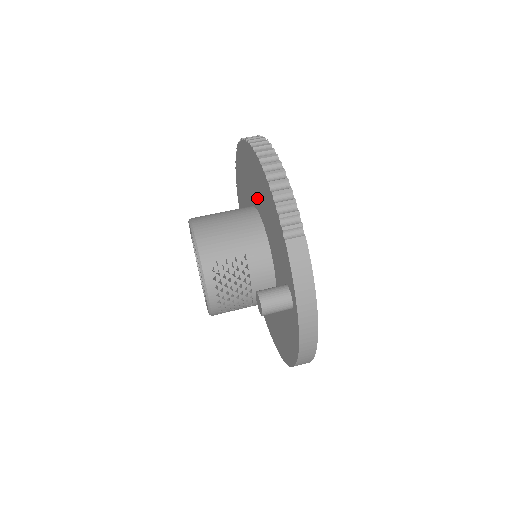
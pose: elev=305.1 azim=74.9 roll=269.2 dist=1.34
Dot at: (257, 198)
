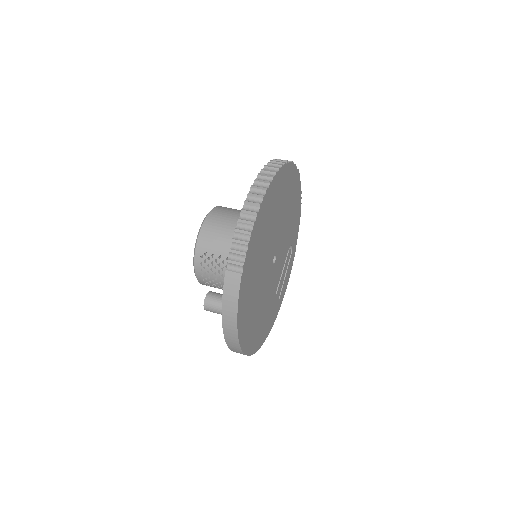
Dot at: occluded
